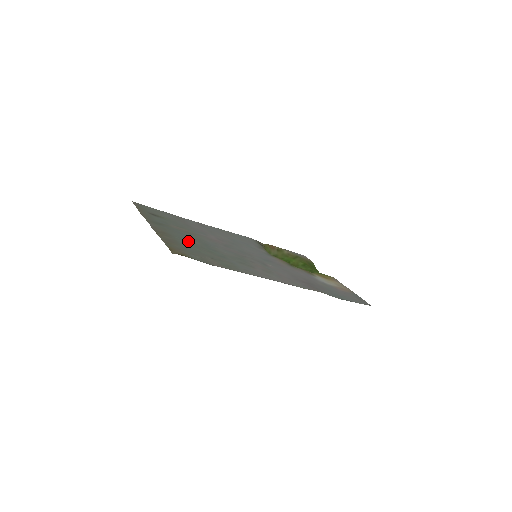
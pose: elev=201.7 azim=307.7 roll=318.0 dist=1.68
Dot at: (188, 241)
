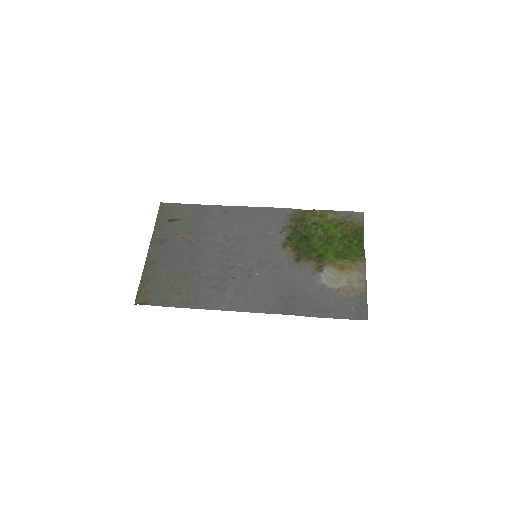
Dot at: (174, 266)
